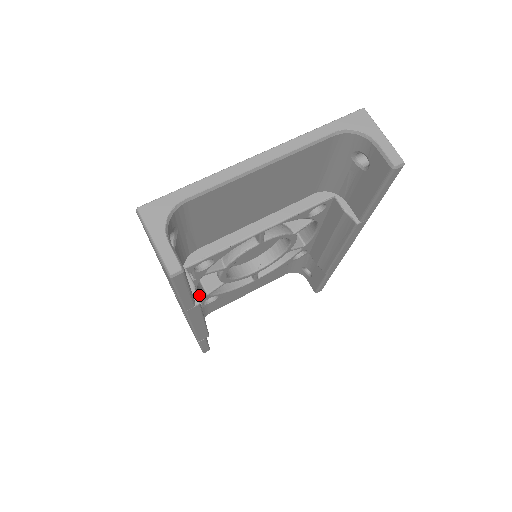
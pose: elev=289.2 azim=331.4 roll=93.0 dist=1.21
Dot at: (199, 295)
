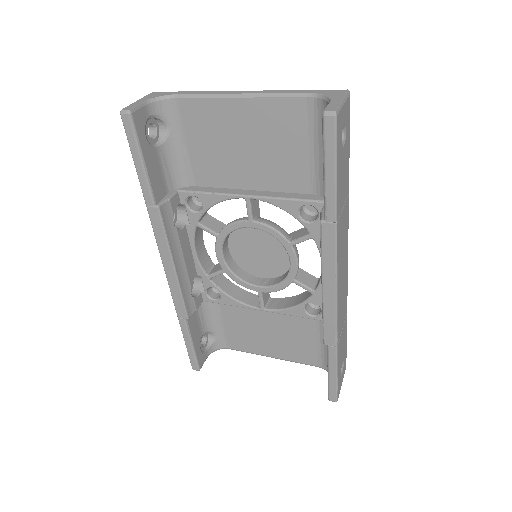
Dot at: (199, 266)
